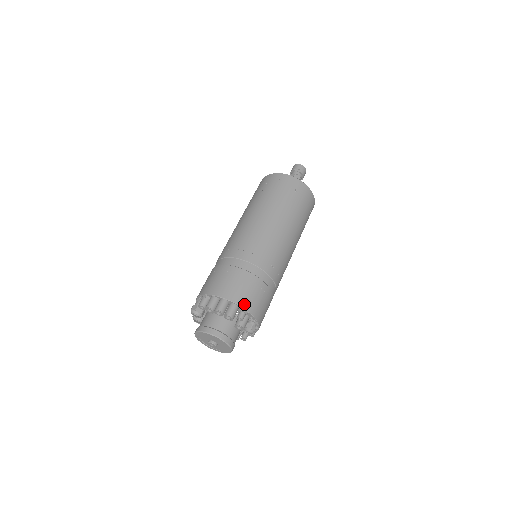
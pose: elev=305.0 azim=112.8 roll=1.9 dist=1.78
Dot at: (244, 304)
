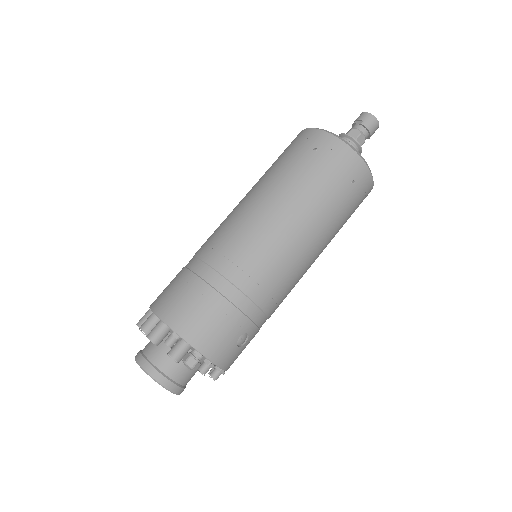
Dot at: (174, 323)
